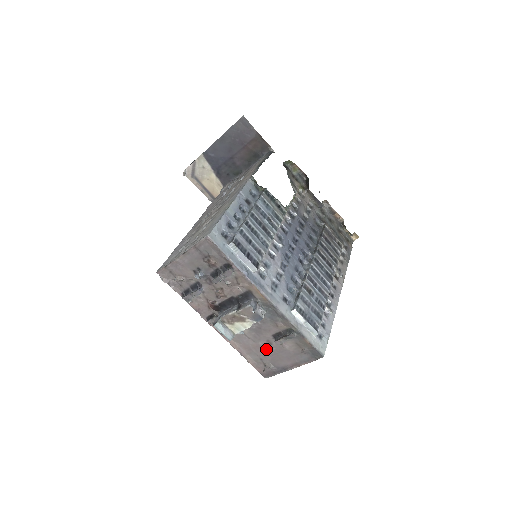
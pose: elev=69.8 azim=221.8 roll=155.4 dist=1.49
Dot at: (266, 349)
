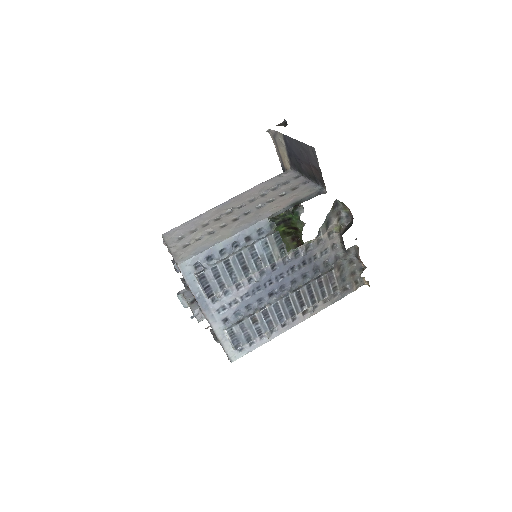
Dot at: occluded
